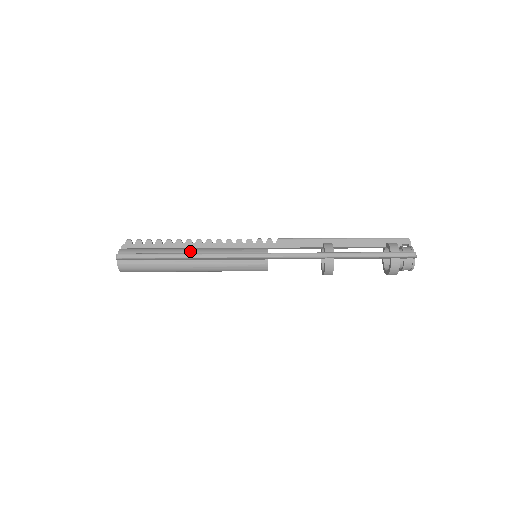
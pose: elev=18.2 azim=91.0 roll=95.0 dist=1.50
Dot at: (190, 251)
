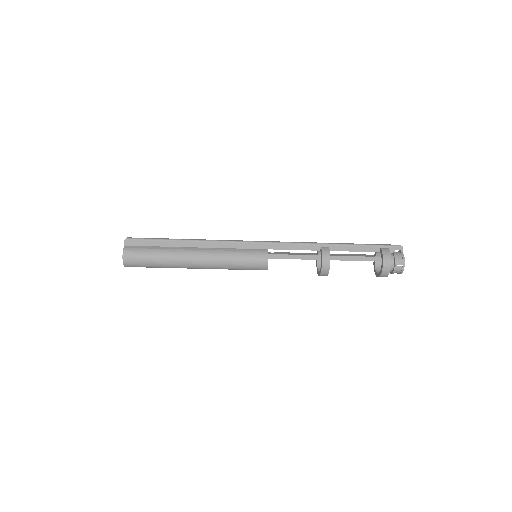
Dot at: occluded
